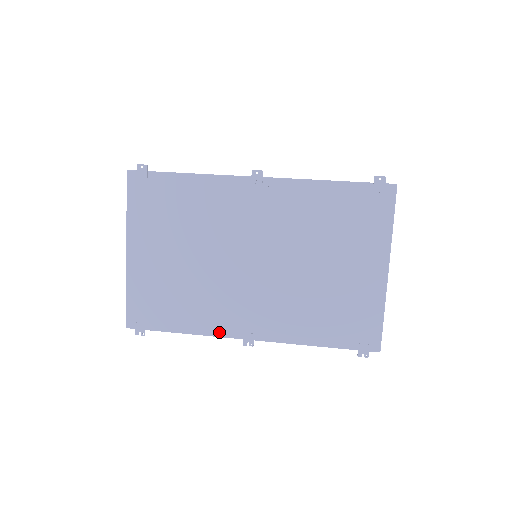
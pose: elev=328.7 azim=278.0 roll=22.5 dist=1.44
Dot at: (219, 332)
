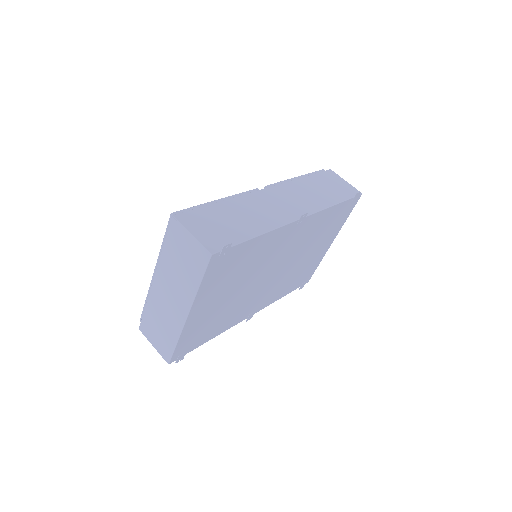
Dot at: (235, 324)
